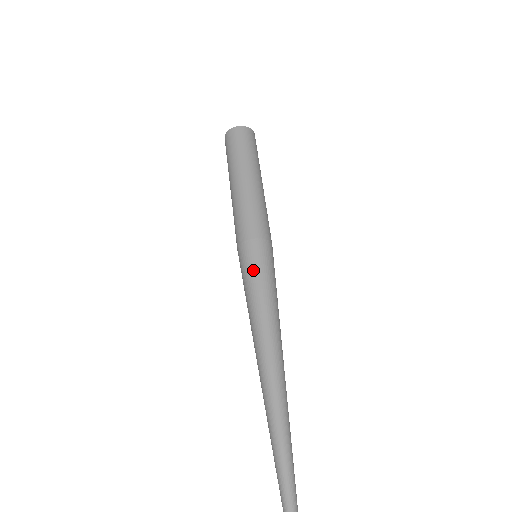
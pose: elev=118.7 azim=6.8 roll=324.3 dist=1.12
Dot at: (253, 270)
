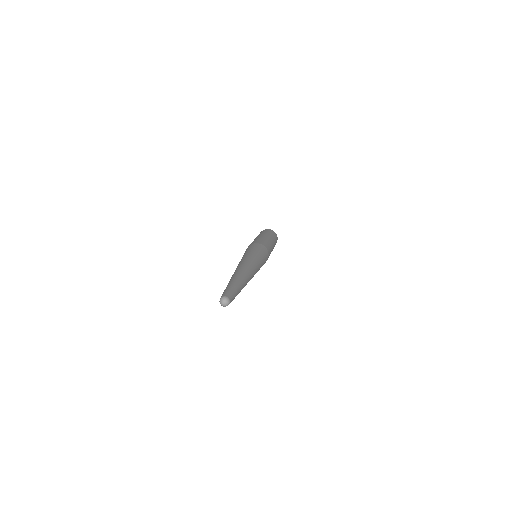
Dot at: (259, 250)
